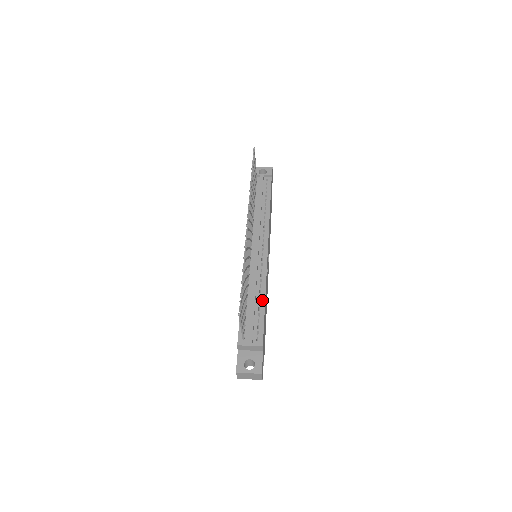
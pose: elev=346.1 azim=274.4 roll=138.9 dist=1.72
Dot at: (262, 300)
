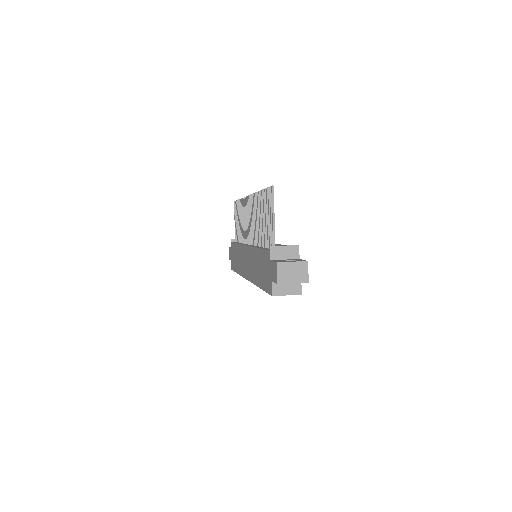
Dot at: occluded
